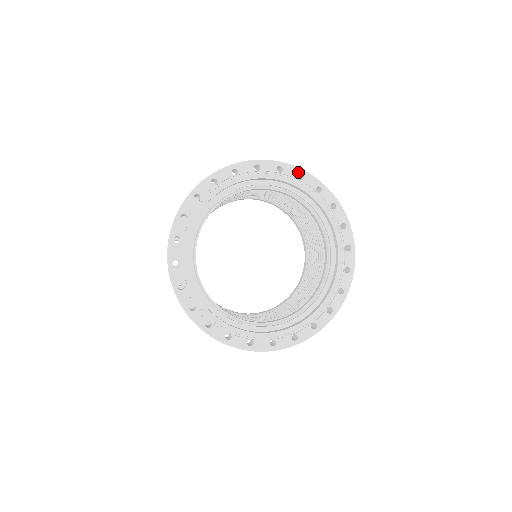
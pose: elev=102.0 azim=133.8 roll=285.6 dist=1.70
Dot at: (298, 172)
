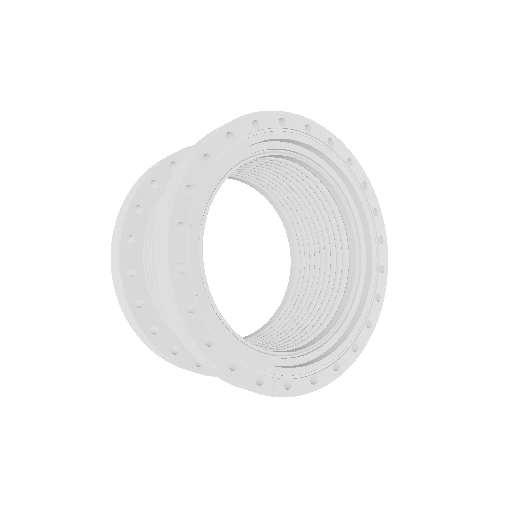
Dot at: (277, 117)
